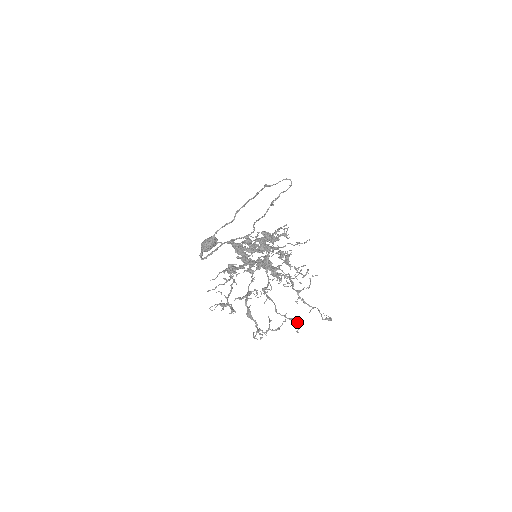
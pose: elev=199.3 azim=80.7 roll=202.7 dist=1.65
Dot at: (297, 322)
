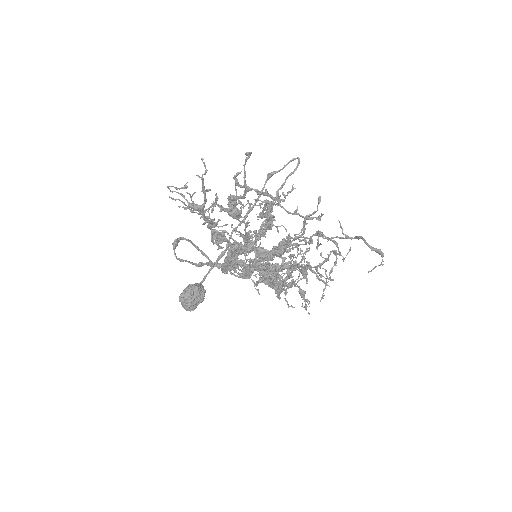
Dot at: occluded
